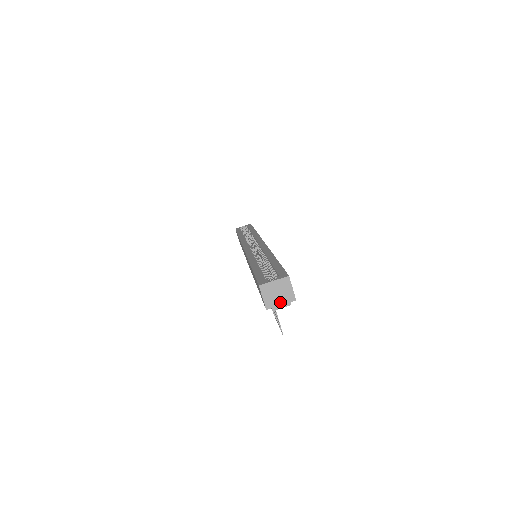
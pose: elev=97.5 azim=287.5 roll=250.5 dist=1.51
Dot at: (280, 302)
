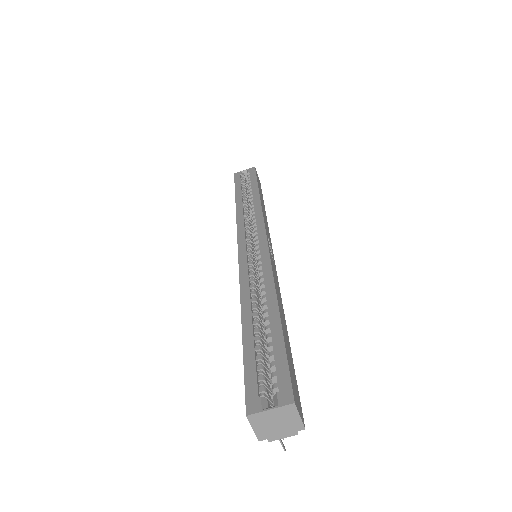
Dot at: (280, 432)
